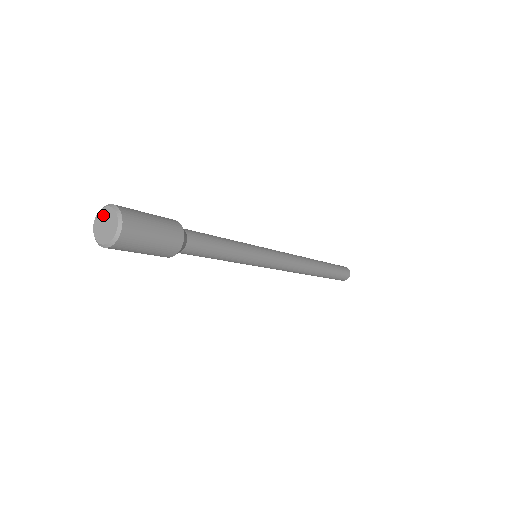
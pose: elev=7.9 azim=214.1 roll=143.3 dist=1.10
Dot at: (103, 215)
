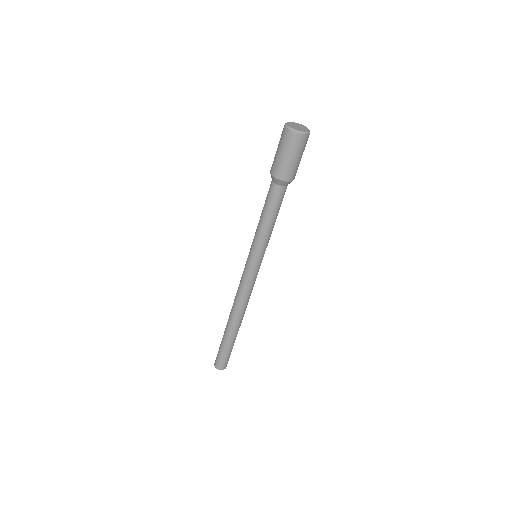
Dot at: (296, 124)
